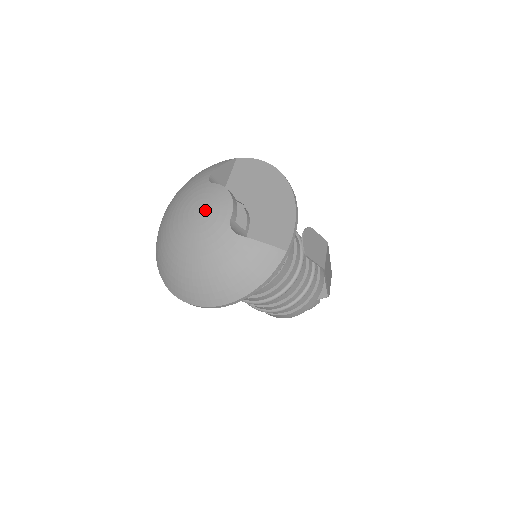
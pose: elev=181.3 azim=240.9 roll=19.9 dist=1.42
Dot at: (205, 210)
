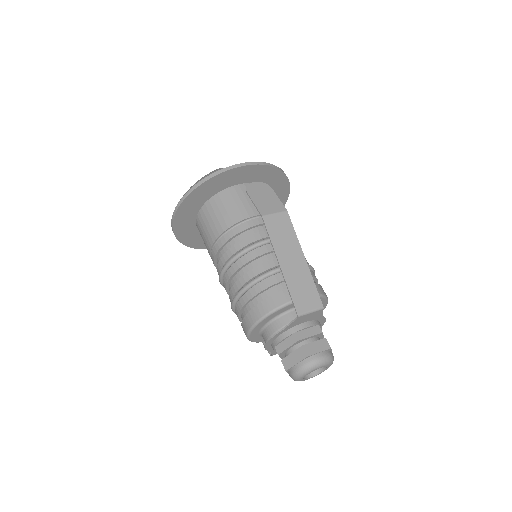
Dot at: occluded
